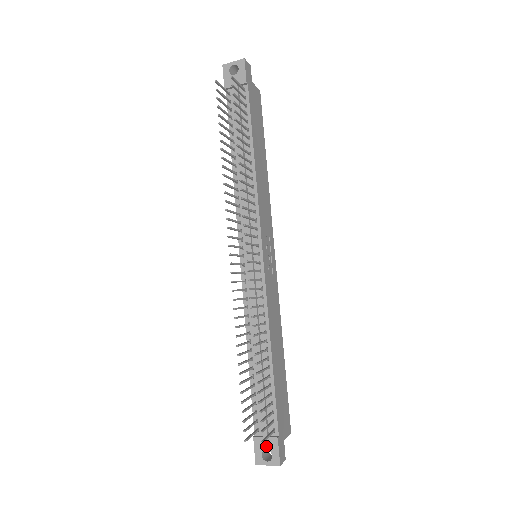
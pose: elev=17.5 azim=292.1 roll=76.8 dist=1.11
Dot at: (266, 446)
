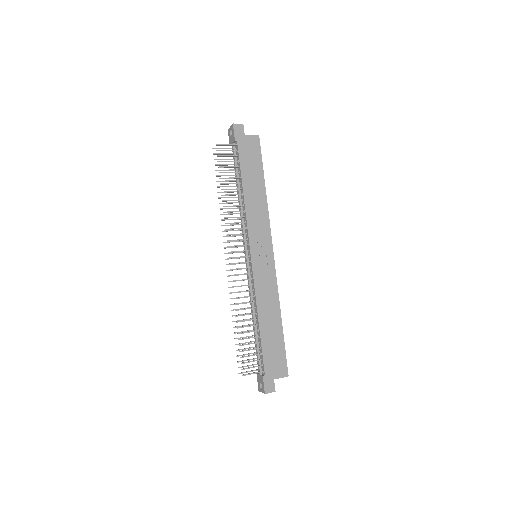
Dot at: (260, 380)
